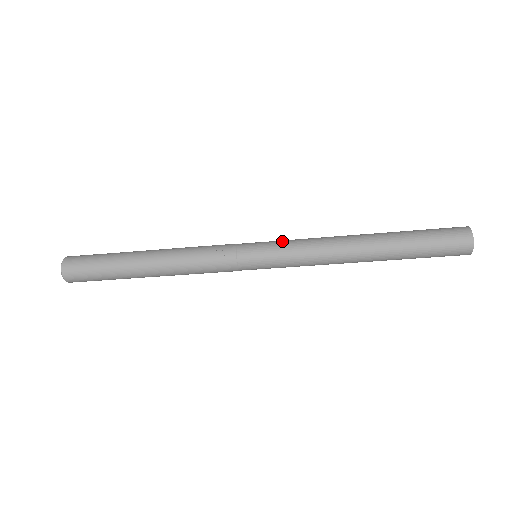
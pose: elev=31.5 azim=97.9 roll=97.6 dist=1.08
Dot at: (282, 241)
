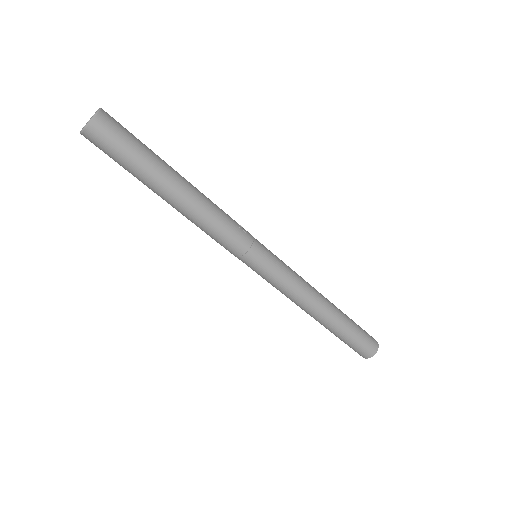
Dot at: occluded
